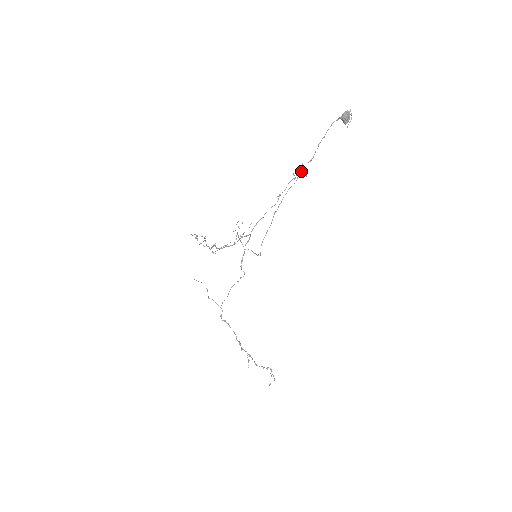
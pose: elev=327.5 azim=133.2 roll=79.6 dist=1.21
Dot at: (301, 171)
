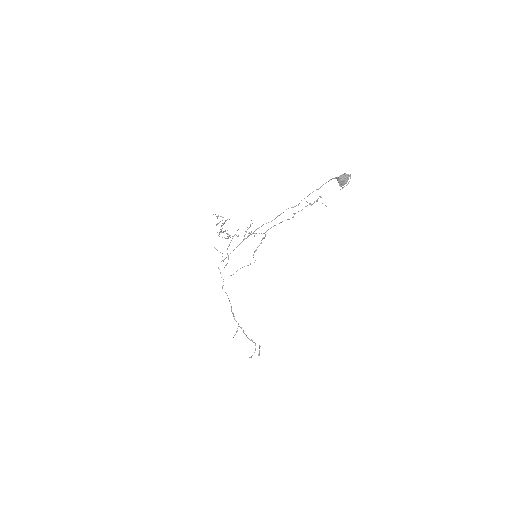
Dot at: (283, 212)
